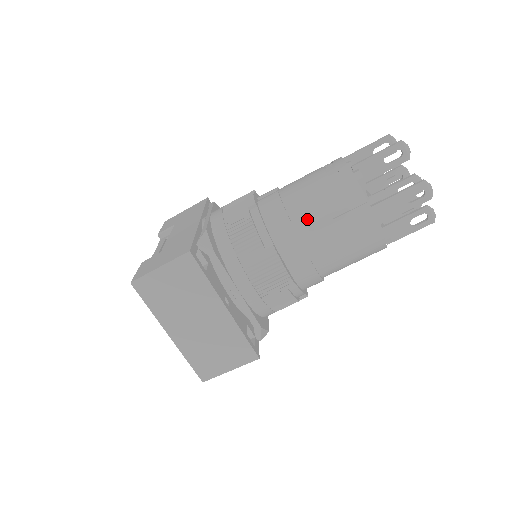
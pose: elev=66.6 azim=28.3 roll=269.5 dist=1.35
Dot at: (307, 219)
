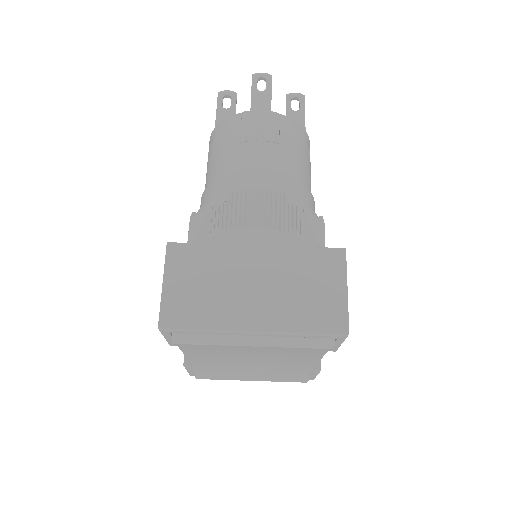
Dot at: (228, 164)
